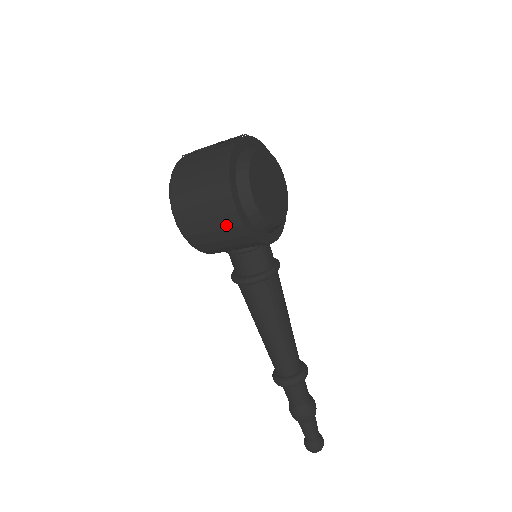
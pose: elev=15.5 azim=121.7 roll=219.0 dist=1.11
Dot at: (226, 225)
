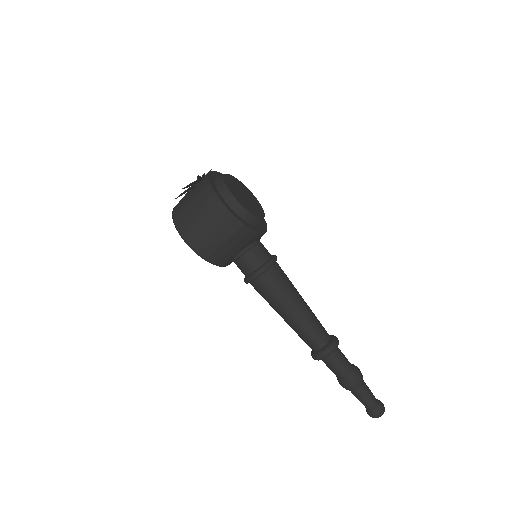
Dot at: (224, 225)
